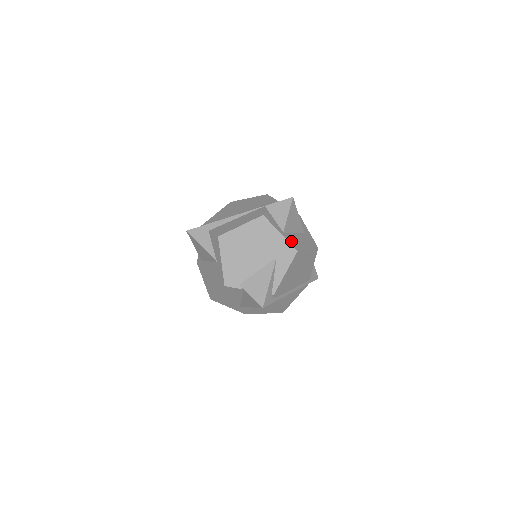
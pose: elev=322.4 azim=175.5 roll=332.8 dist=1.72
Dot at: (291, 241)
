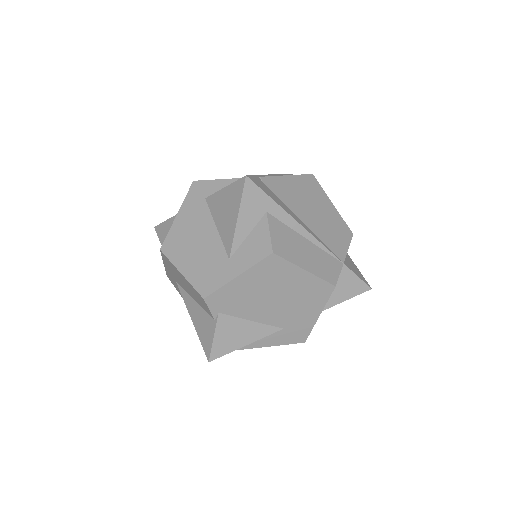
Dot at: occluded
